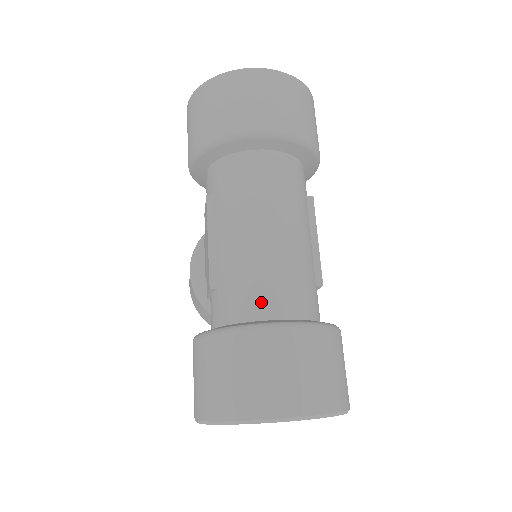
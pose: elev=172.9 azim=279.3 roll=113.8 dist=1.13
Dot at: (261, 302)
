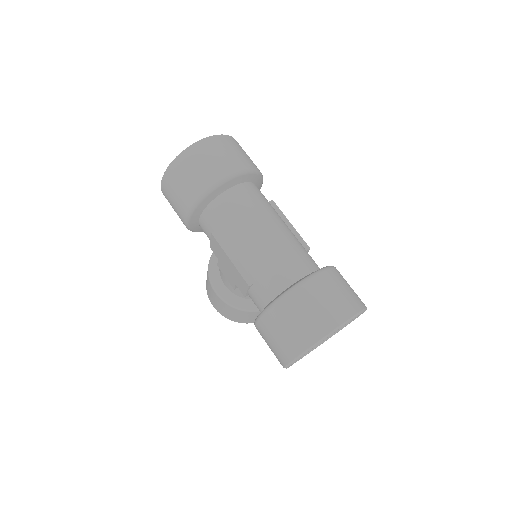
Dot at: (286, 275)
